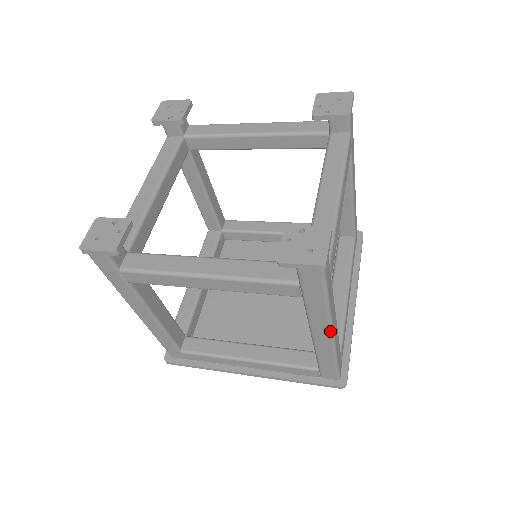
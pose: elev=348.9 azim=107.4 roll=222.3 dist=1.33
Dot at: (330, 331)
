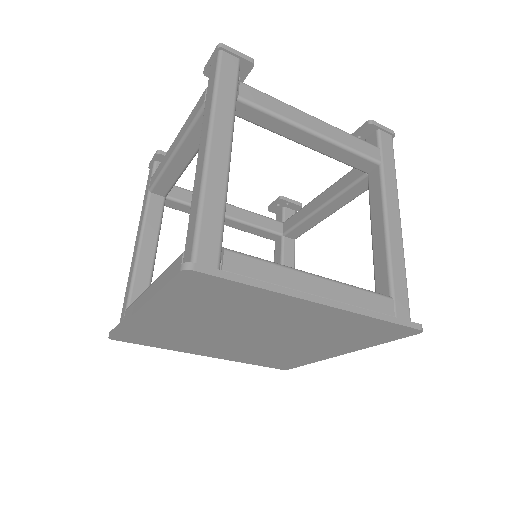
Dot at: (399, 214)
